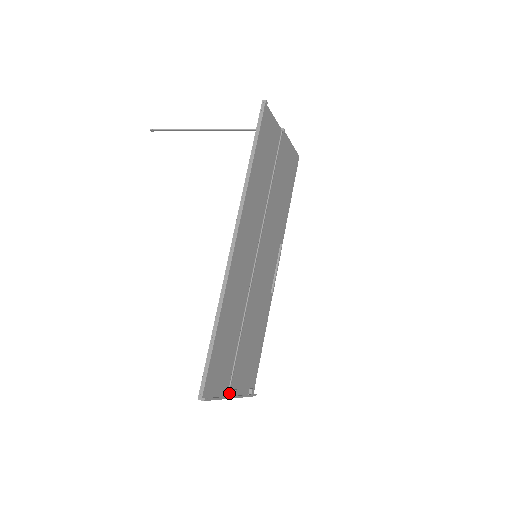
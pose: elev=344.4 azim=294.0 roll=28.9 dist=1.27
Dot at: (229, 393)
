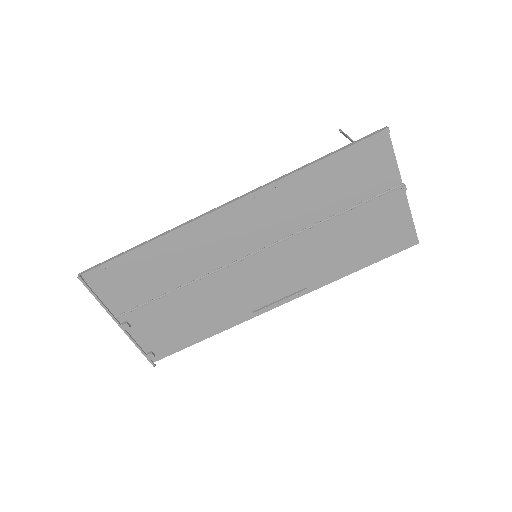
Dot at: (119, 317)
